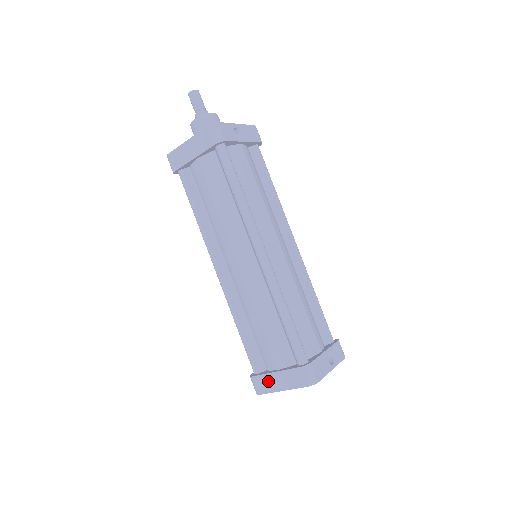
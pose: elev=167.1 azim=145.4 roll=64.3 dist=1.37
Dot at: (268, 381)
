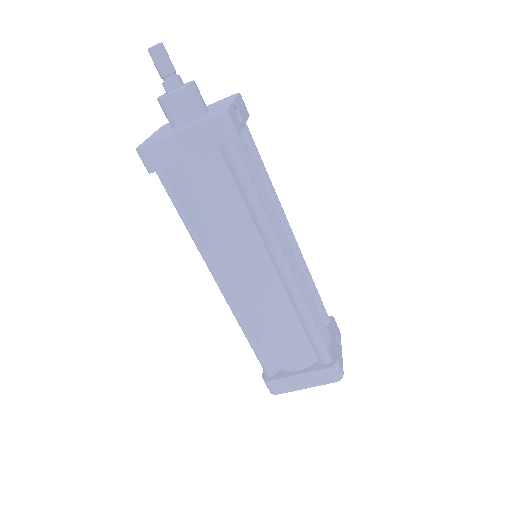
Dot at: (289, 383)
